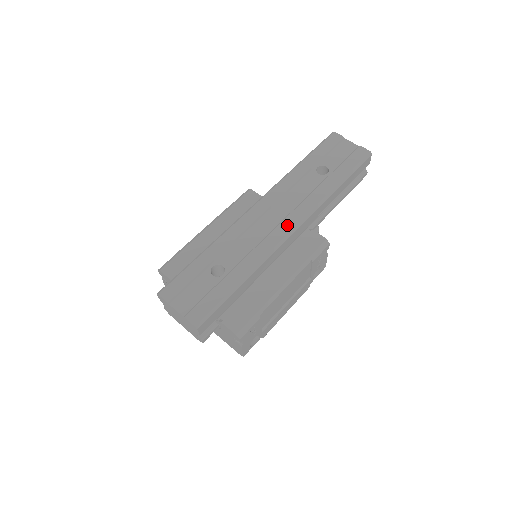
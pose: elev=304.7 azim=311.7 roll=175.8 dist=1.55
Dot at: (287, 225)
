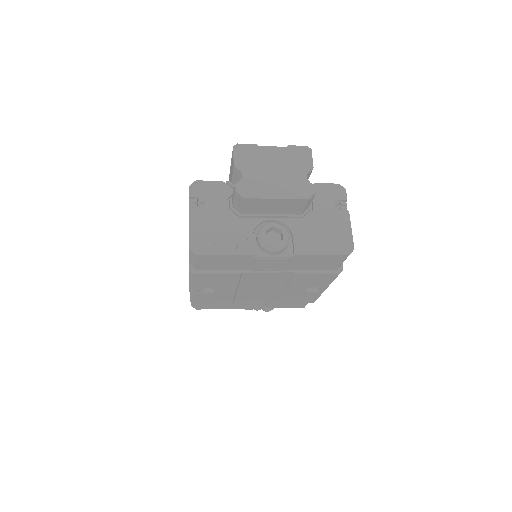
Dot at: occluded
